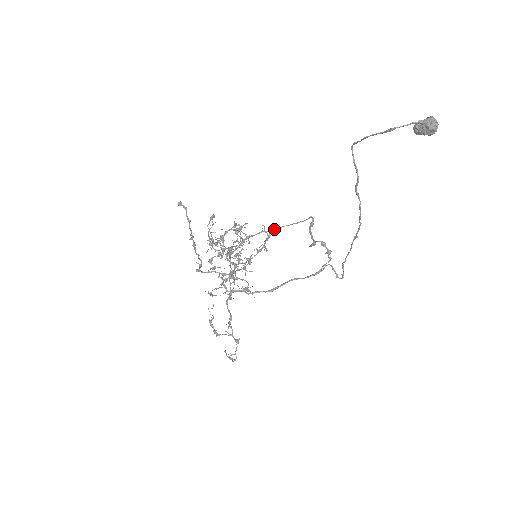
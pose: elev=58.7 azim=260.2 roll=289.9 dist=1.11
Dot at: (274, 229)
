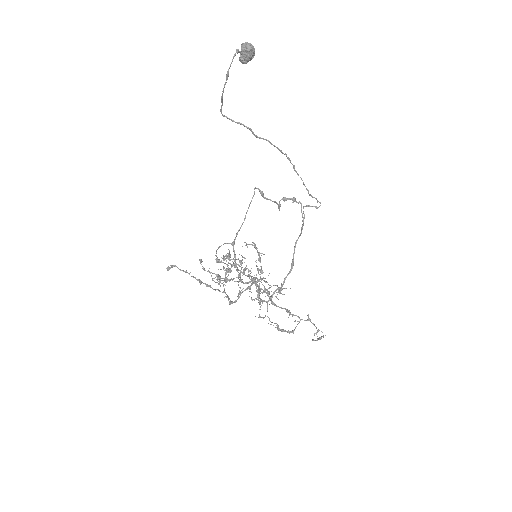
Dot at: (243, 222)
